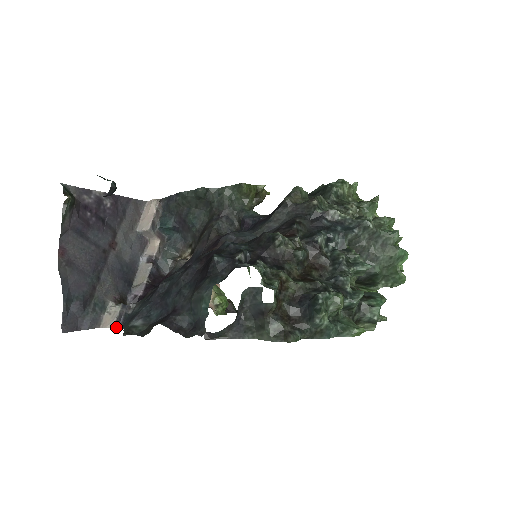
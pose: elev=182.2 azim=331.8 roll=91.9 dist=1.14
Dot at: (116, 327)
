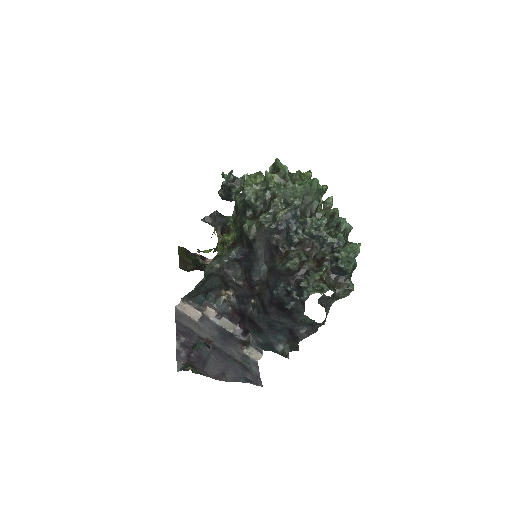
Dot at: (262, 353)
